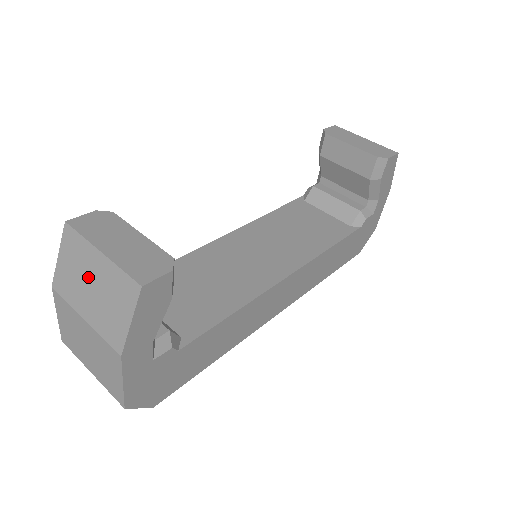
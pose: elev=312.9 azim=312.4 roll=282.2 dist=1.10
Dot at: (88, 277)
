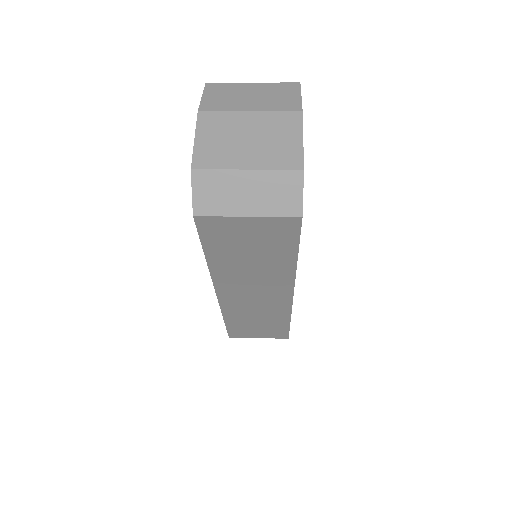
Dot at: (245, 94)
